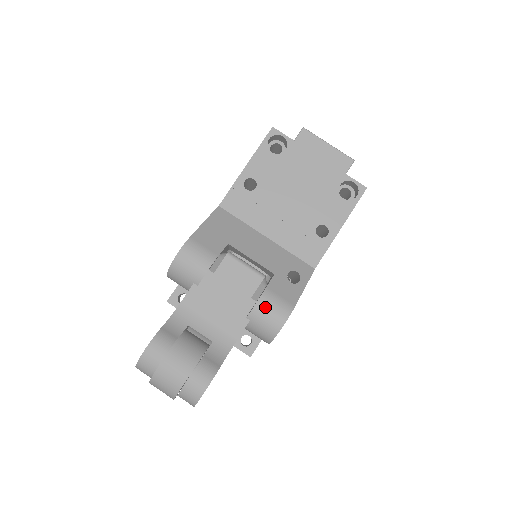
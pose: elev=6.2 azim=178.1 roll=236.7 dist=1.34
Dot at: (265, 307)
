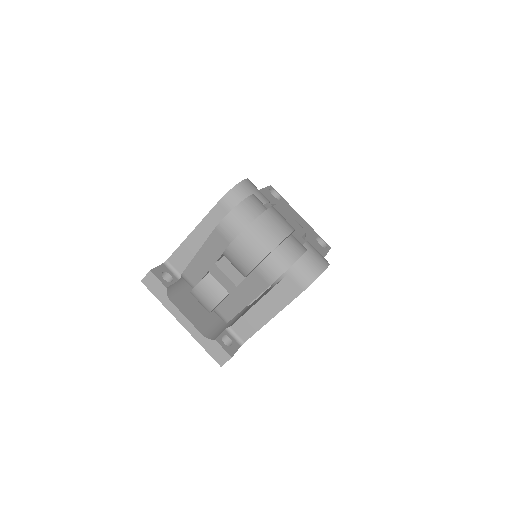
Dot at: (312, 248)
